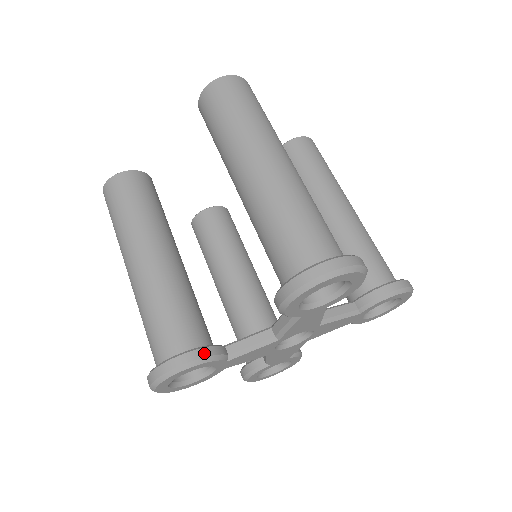
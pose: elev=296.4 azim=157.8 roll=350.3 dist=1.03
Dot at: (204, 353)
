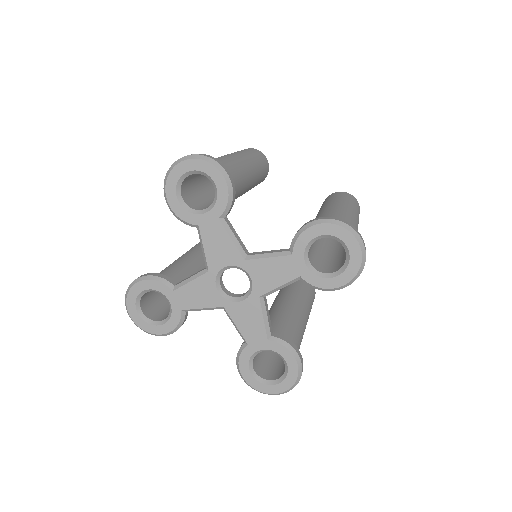
Dot at: (234, 190)
